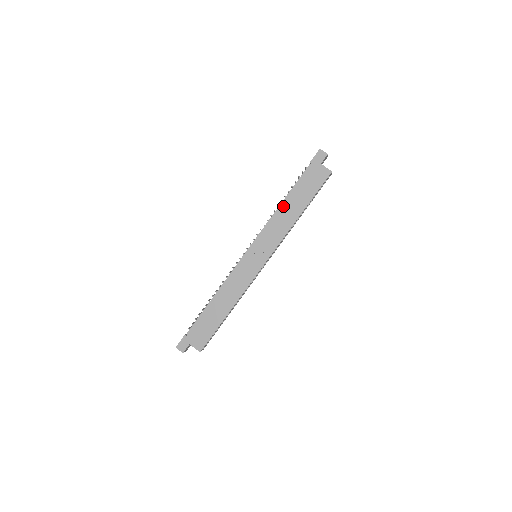
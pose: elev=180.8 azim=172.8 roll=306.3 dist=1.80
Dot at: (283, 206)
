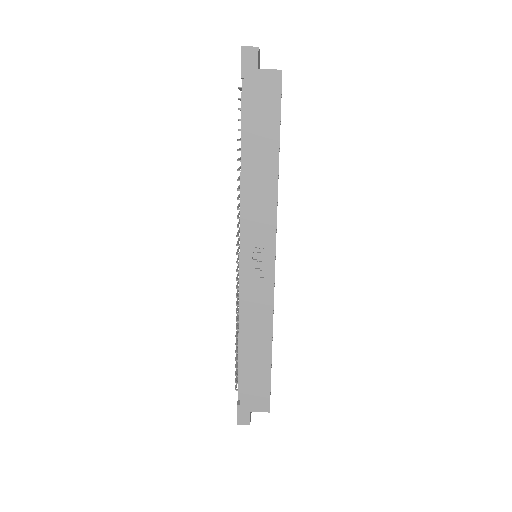
Dot at: (246, 169)
